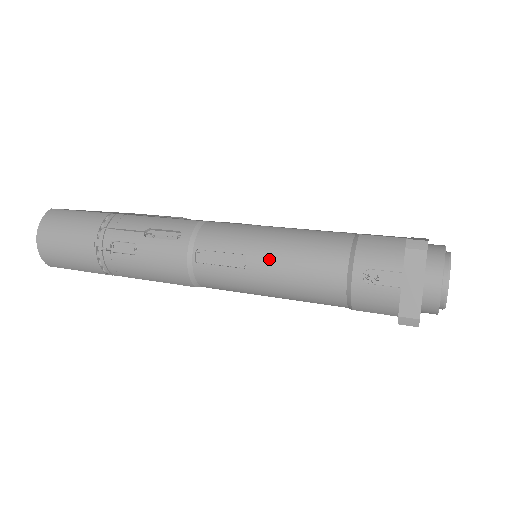
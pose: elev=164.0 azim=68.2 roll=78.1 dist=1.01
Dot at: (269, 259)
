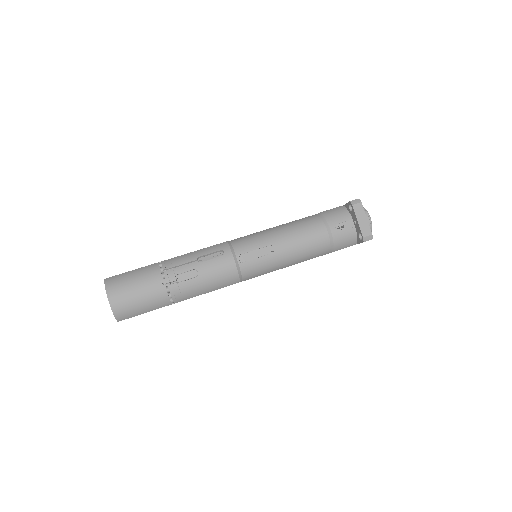
Dot at: (284, 242)
